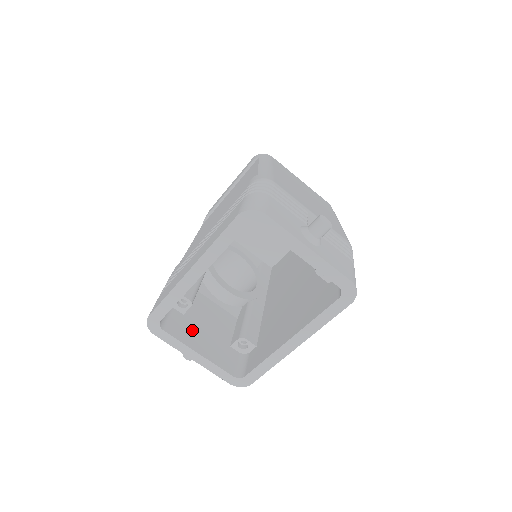
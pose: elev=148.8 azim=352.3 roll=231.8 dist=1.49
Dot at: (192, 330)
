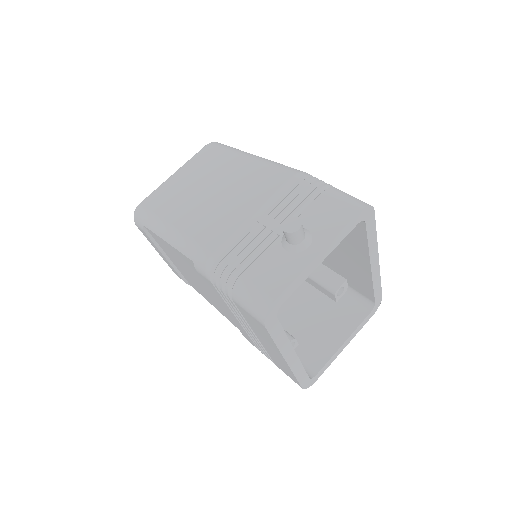
Dot at: (317, 341)
